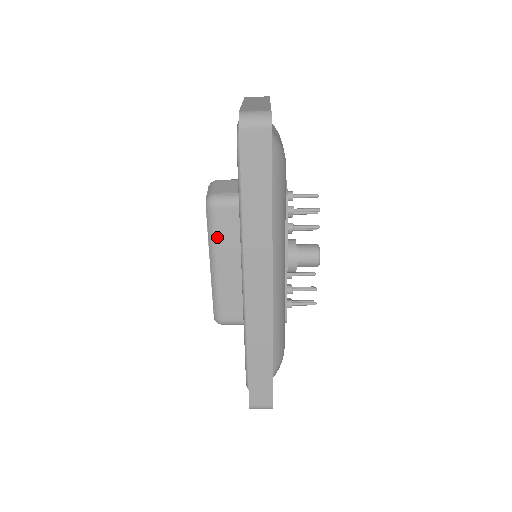
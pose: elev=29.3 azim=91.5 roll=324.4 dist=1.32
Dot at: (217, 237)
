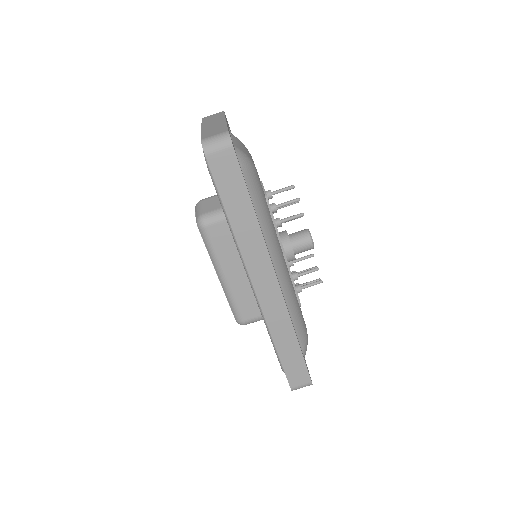
Dot at: (216, 251)
